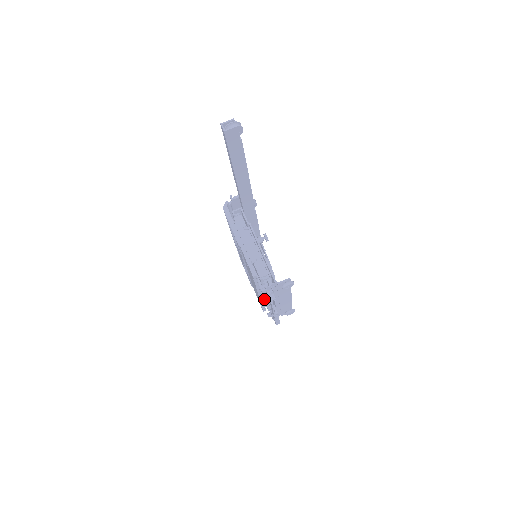
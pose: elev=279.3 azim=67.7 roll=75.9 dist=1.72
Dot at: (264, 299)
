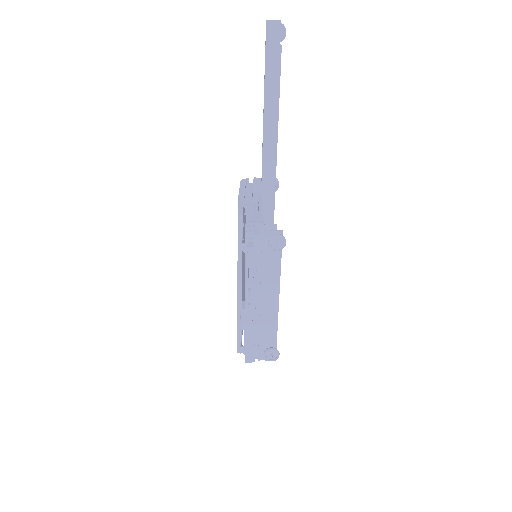
Dot at: (243, 306)
